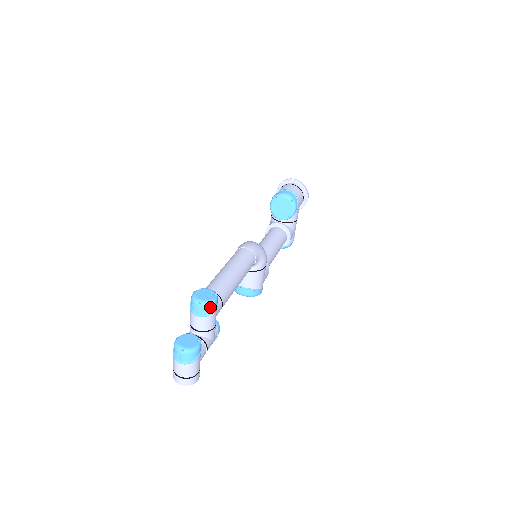
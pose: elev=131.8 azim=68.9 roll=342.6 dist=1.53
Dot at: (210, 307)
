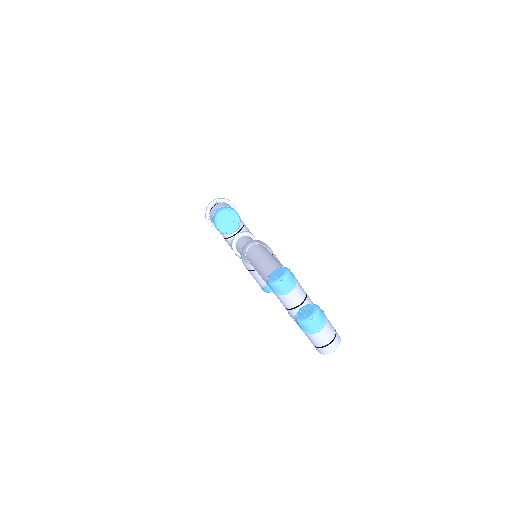
Dot at: (291, 276)
